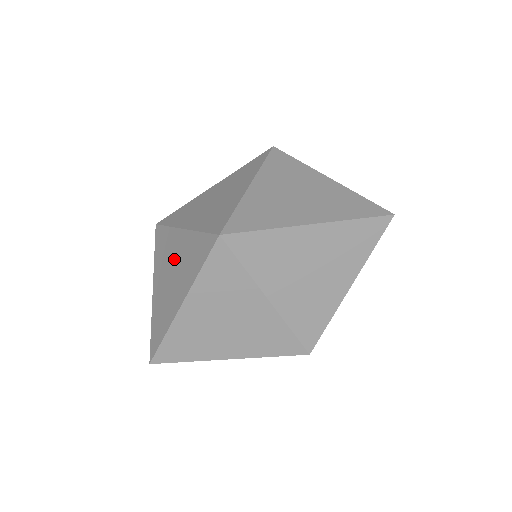
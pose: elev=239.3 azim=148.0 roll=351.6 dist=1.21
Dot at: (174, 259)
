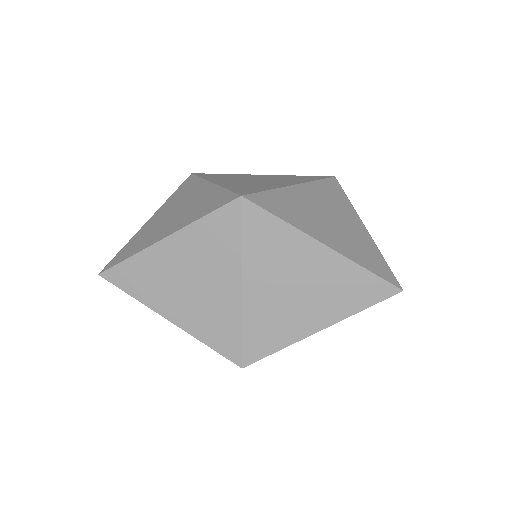
Dot at: (186, 202)
